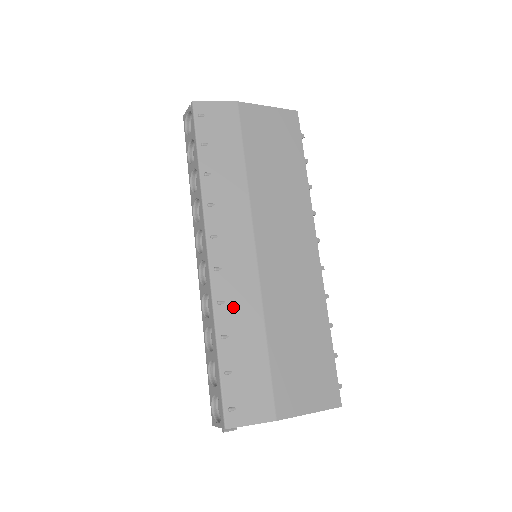
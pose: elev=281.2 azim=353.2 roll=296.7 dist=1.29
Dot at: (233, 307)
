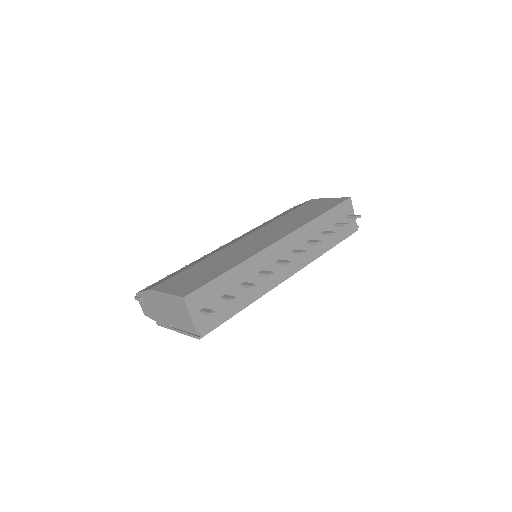
Dot at: (205, 256)
